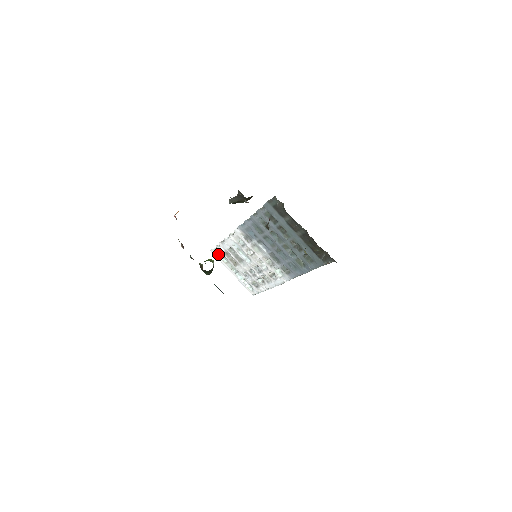
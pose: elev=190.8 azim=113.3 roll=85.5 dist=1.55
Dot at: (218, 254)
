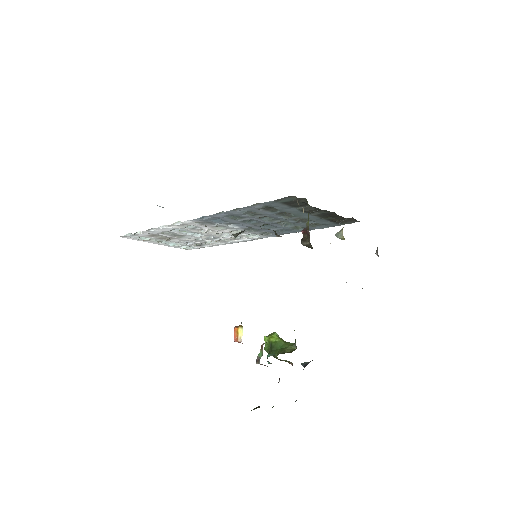
Dot at: (135, 237)
